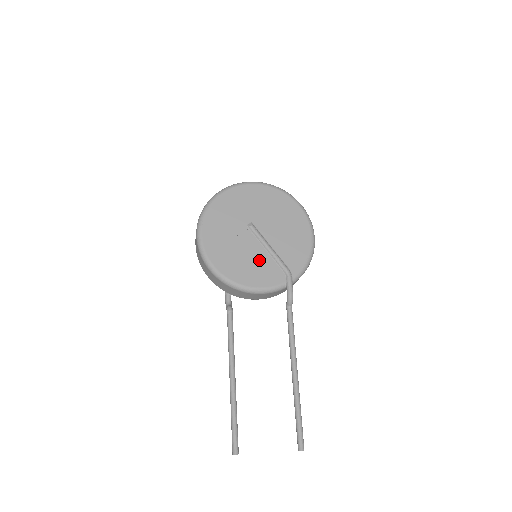
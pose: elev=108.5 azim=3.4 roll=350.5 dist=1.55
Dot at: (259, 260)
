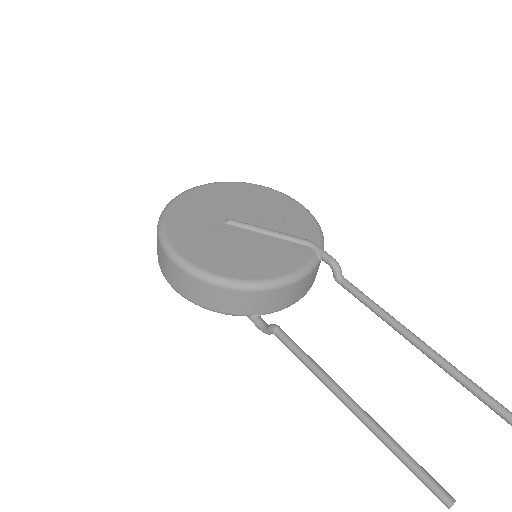
Dot at: (268, 247)
